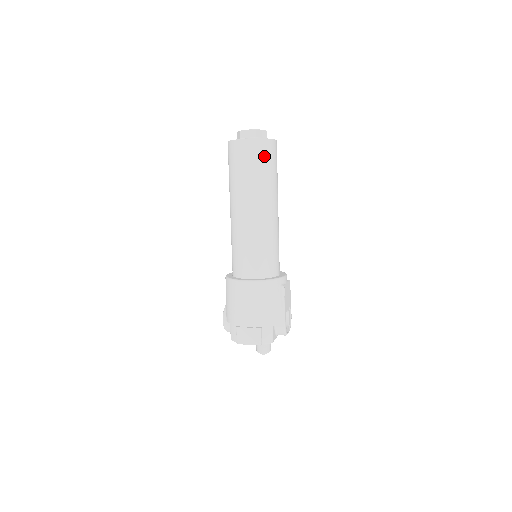
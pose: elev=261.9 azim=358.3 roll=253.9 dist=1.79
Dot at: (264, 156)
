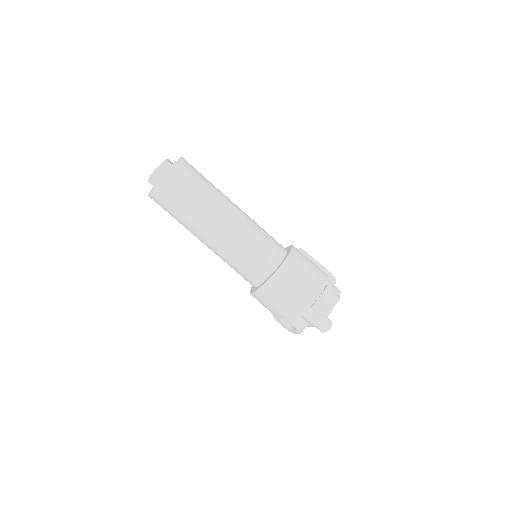
Dot at: (193, 170)
